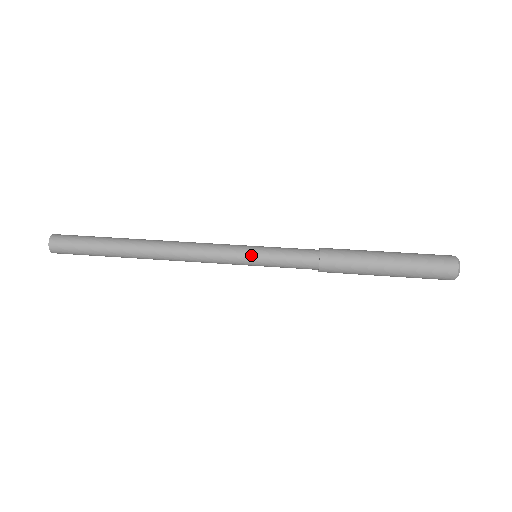
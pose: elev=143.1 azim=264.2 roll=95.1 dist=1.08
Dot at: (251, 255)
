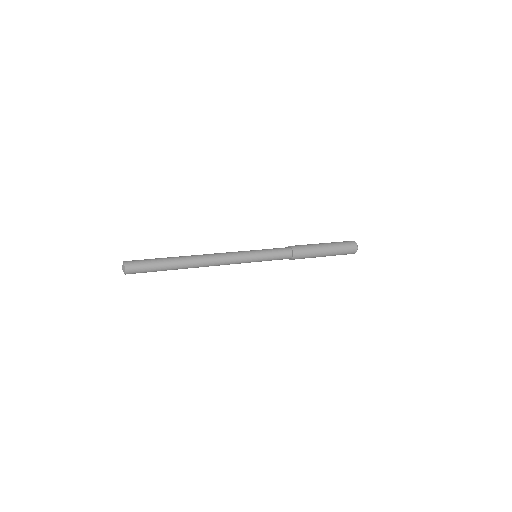
Dot at: (256, 258)
